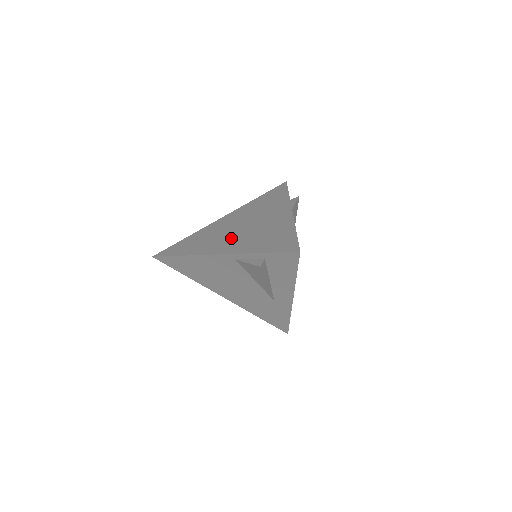
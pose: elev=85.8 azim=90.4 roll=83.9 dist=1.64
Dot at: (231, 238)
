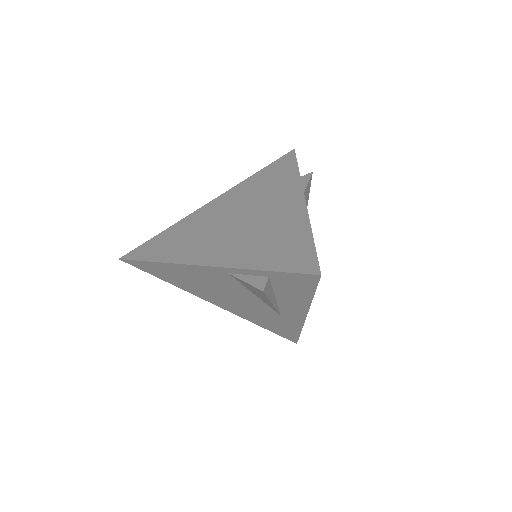
Dot at: (222, 239)
